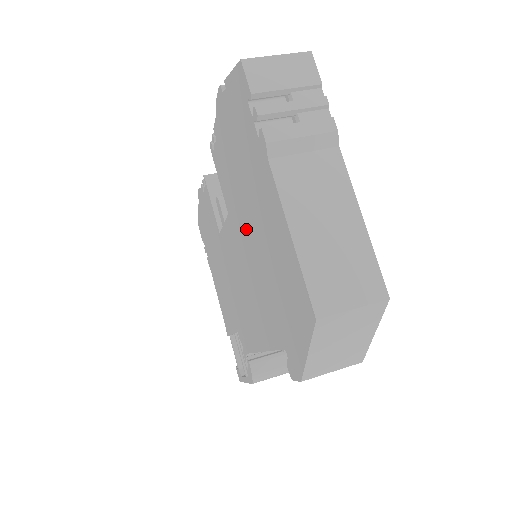
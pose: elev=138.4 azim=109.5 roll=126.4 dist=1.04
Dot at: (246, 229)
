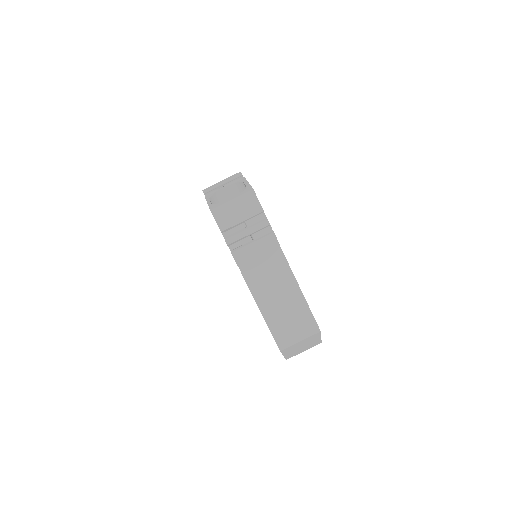
Dot at: occluded
